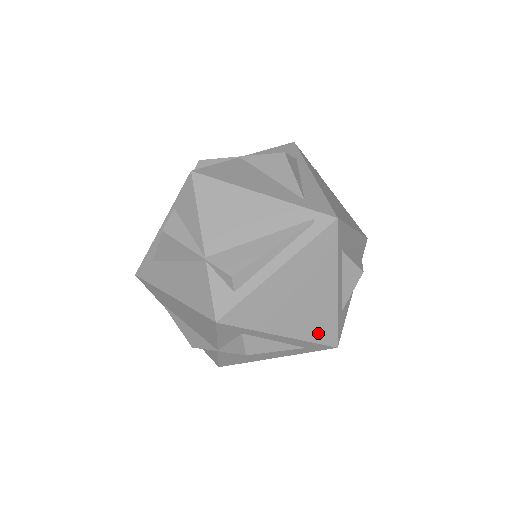
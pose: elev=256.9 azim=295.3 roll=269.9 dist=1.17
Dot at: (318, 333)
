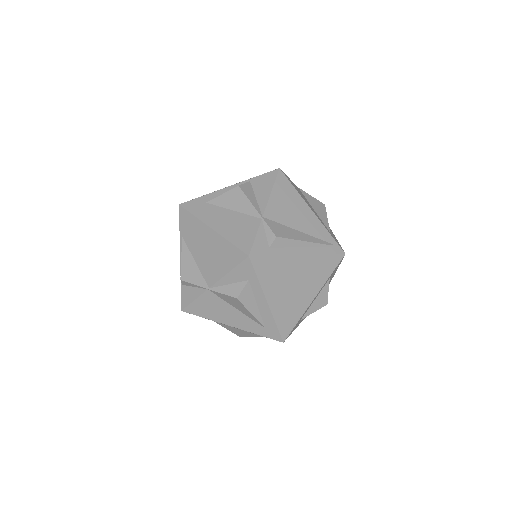
Dot at: (283, 320)
